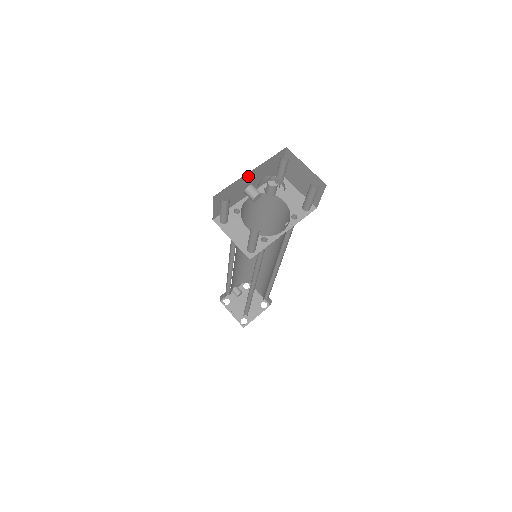
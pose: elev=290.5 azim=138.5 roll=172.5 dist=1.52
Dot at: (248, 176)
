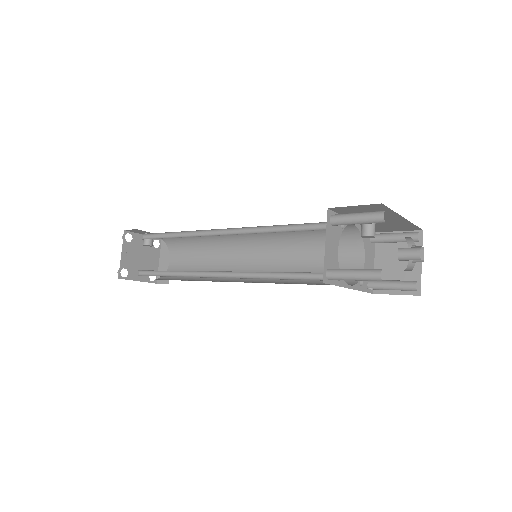
Dot at: (395, 217)
